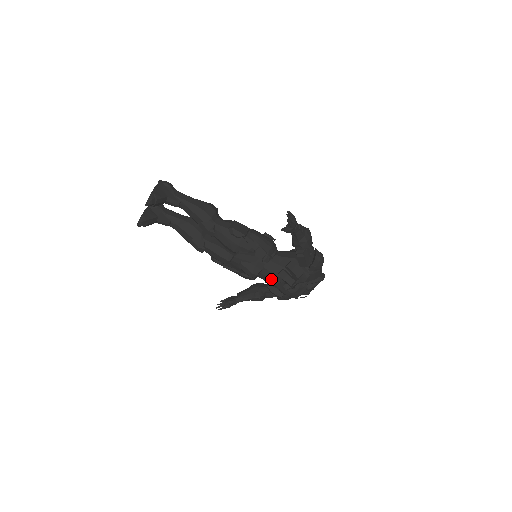
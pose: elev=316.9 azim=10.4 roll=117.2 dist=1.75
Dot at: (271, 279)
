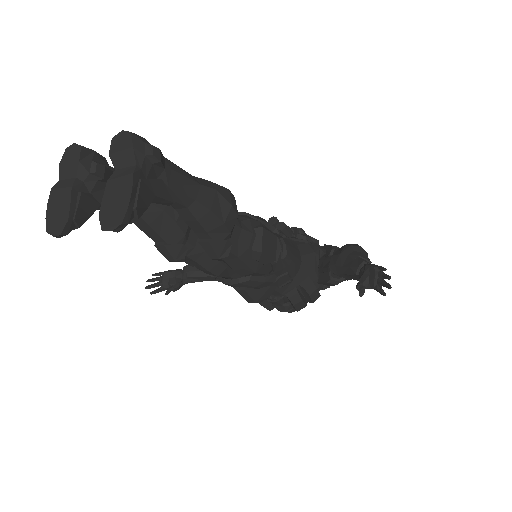
Dot at: (272, 298)
